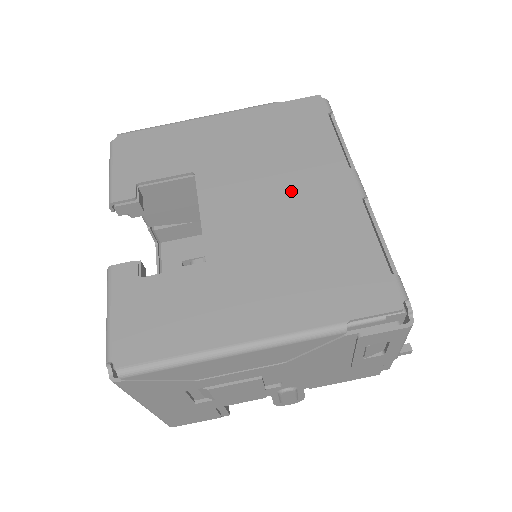
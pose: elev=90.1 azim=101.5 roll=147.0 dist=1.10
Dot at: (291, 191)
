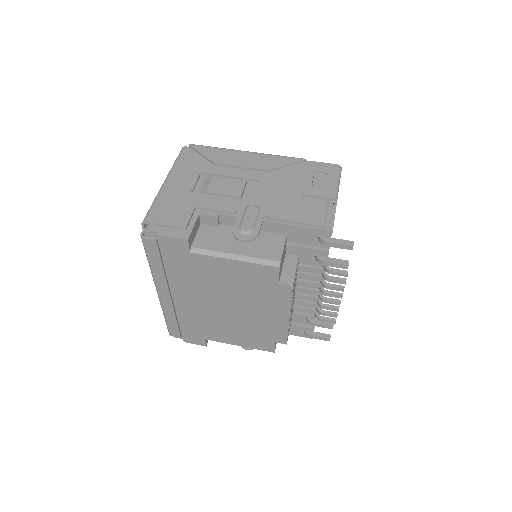
Dot at: occluded
